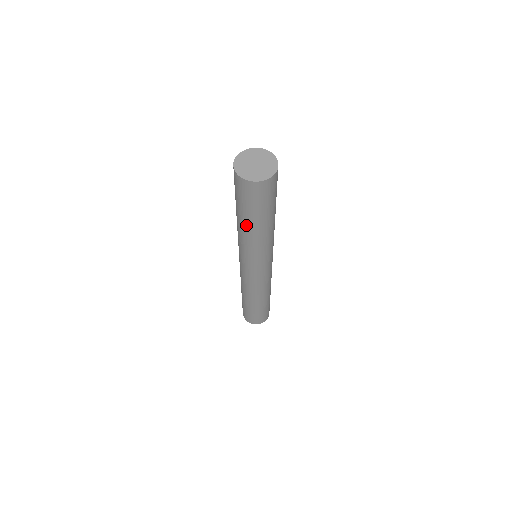
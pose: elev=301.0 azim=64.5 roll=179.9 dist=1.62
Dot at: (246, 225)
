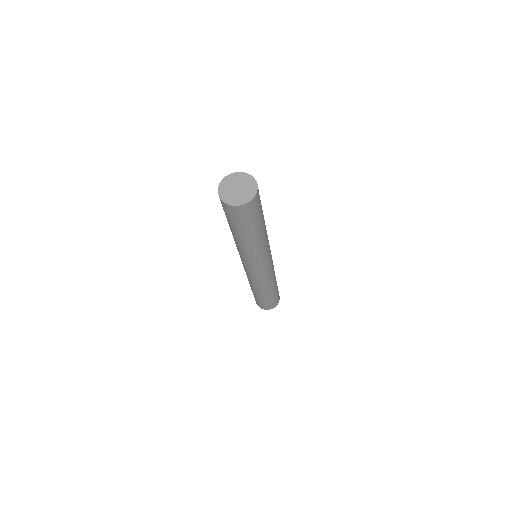
Dot at: (250, 238)
